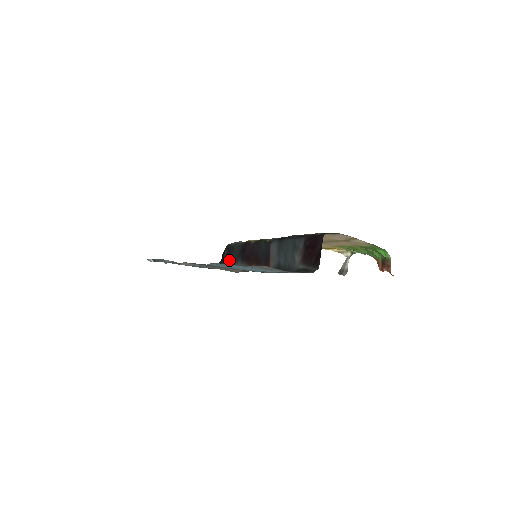
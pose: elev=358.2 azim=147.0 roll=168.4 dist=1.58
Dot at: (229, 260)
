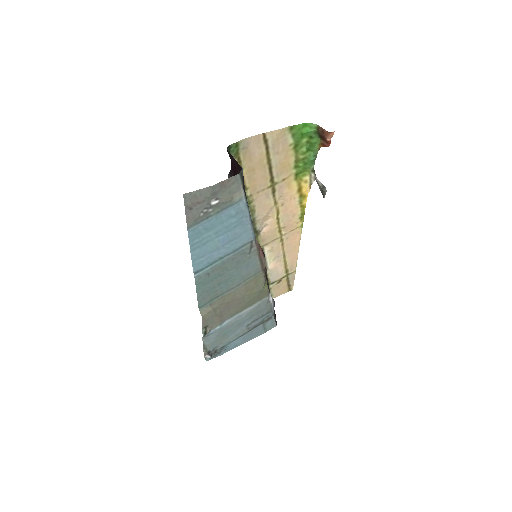
Dot at: occluded
